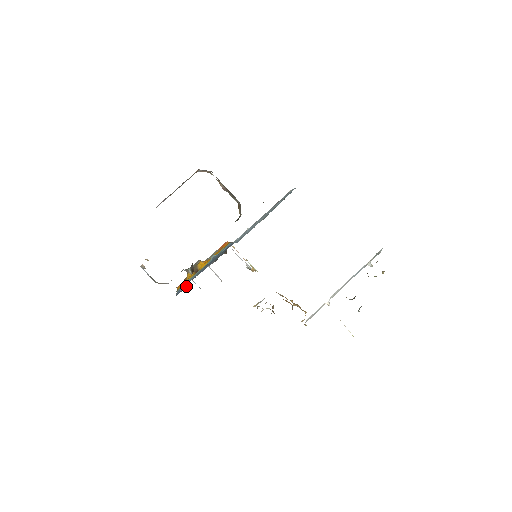
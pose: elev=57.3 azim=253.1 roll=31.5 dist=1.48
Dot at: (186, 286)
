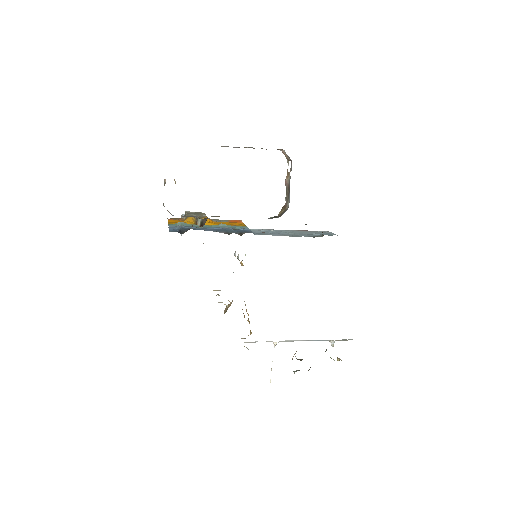
Dot at: (184, 230)
